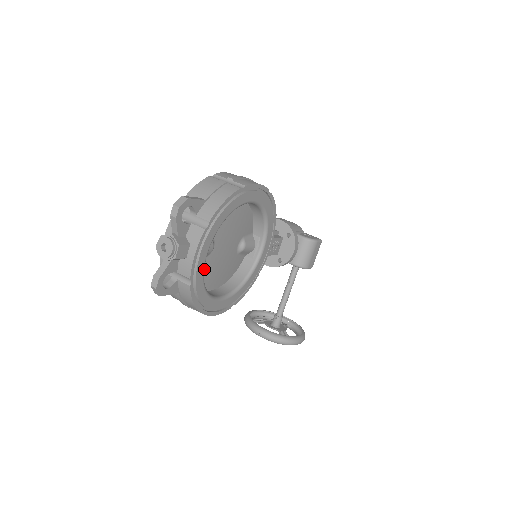
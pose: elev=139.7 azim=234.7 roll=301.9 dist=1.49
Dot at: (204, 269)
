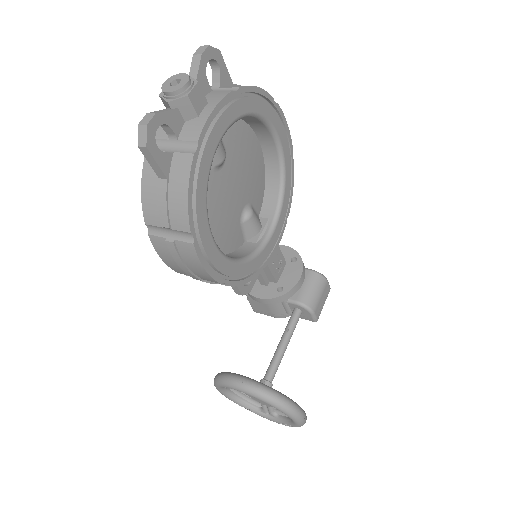
Dot at: occluded
